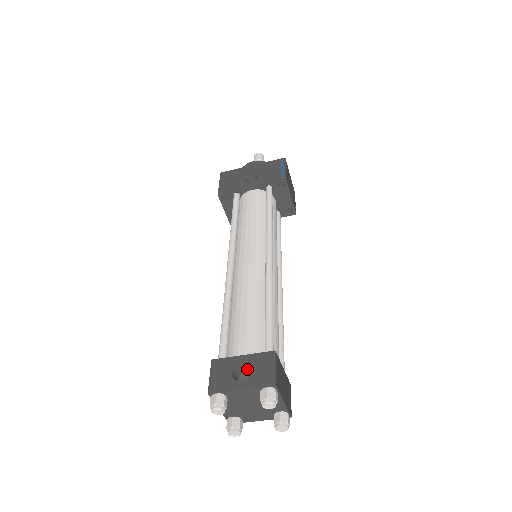
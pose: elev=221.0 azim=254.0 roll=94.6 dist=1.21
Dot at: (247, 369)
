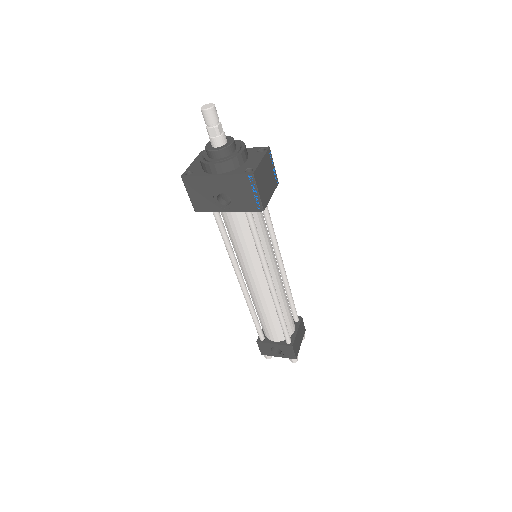
Dot at: occluded
